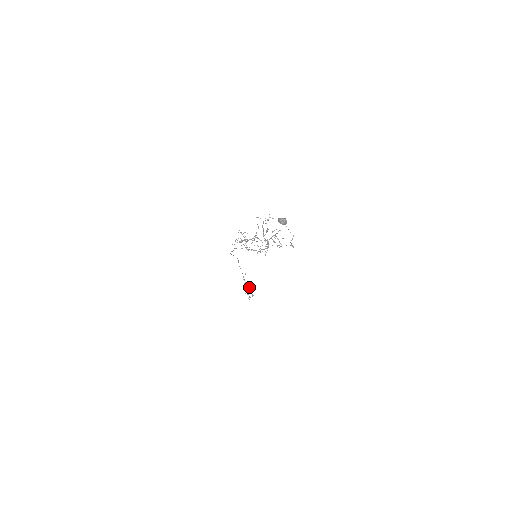
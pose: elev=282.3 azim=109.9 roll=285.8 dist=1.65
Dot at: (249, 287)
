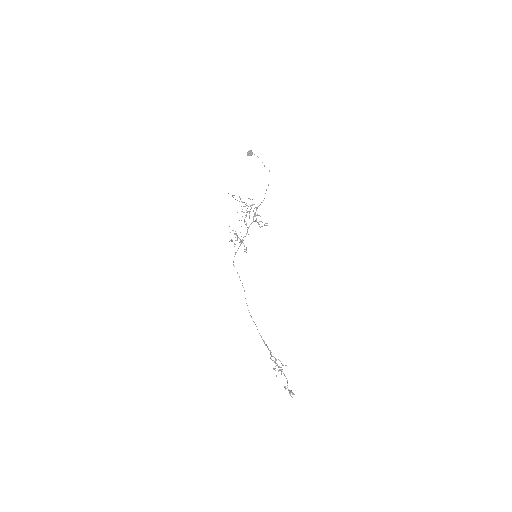
Dot at: occluded
